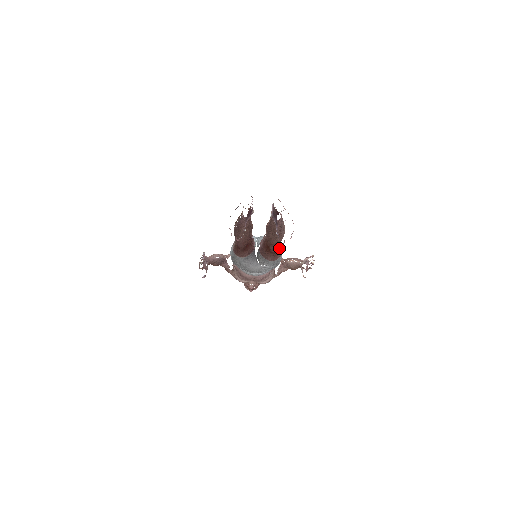
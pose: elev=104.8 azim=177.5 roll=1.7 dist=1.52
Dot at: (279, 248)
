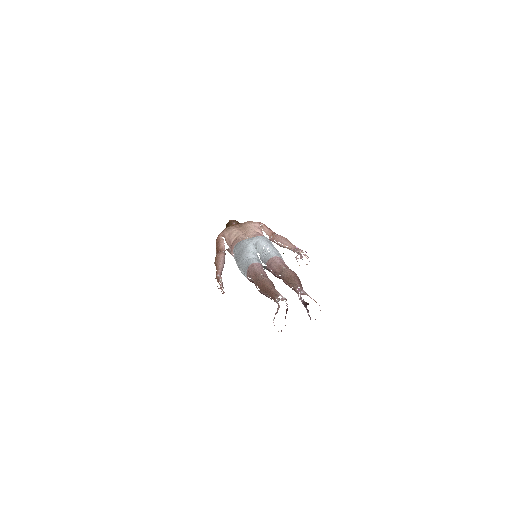
Dot at: occluded
